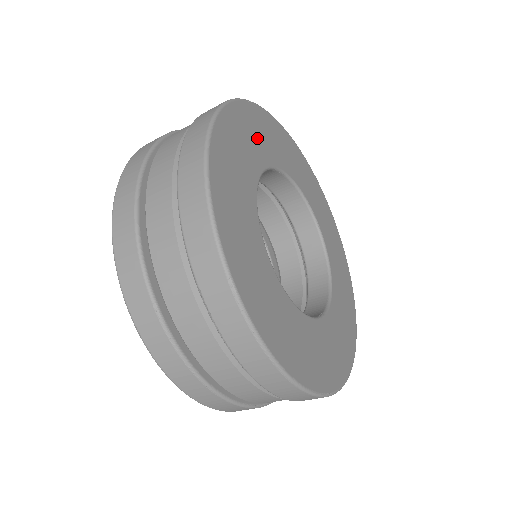
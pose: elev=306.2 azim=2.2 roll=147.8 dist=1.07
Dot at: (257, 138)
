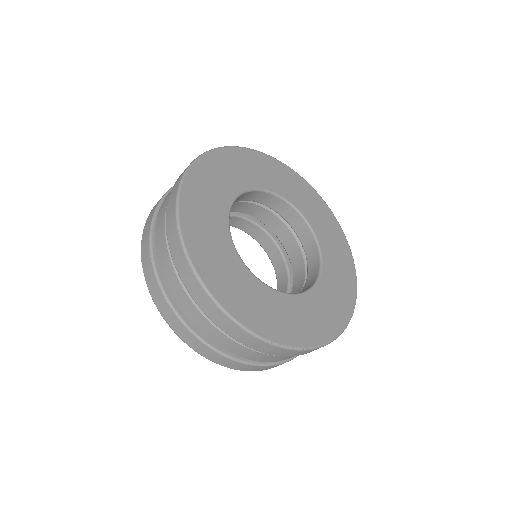
Dot at: (255, 171)
